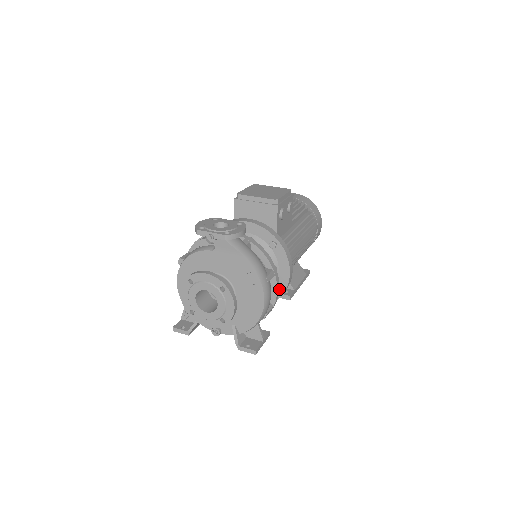
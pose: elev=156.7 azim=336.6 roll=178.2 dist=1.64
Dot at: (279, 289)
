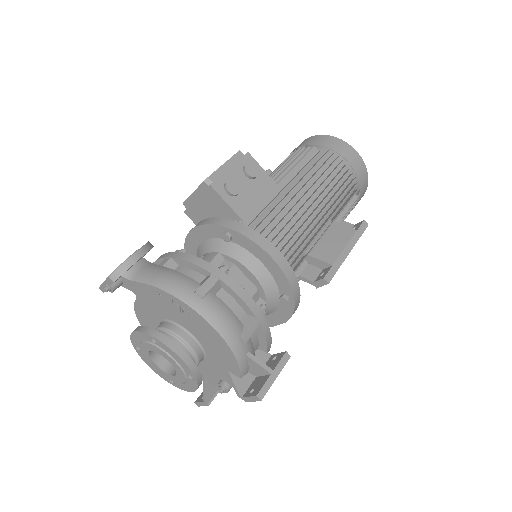
Dot at: (282, 283)
